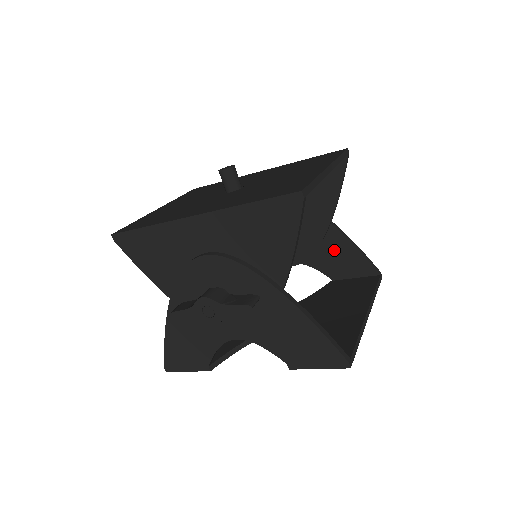
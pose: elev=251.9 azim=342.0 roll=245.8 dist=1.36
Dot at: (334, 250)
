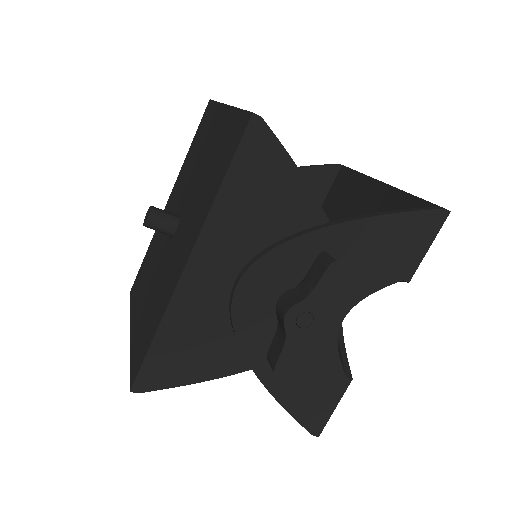
Dot at: occluded
